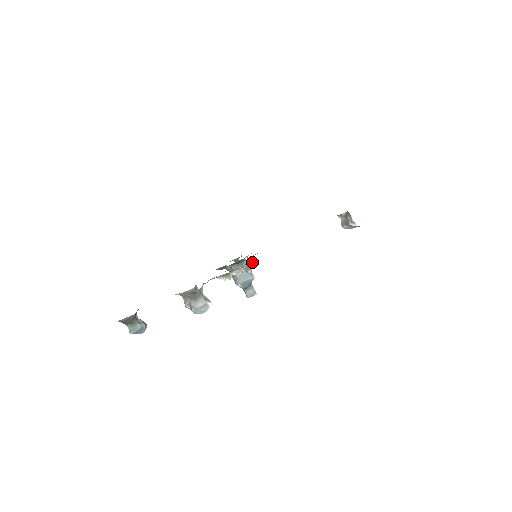
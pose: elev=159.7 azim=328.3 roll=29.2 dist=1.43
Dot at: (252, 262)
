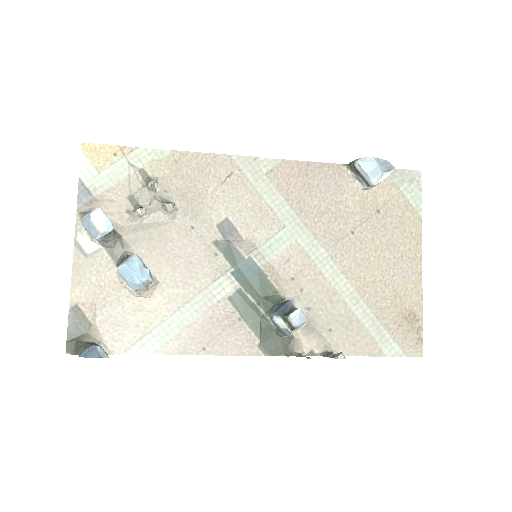
Dot at: (150, 178)
